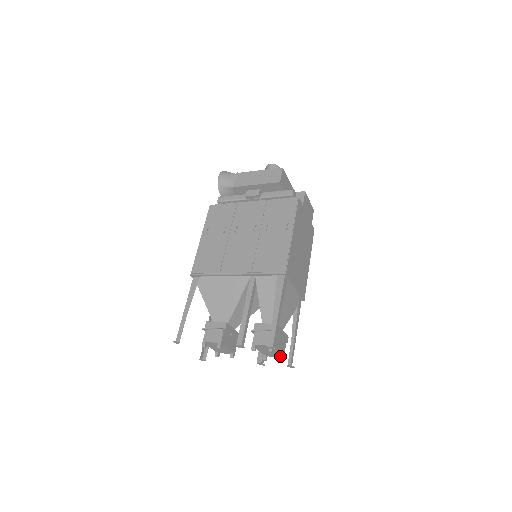
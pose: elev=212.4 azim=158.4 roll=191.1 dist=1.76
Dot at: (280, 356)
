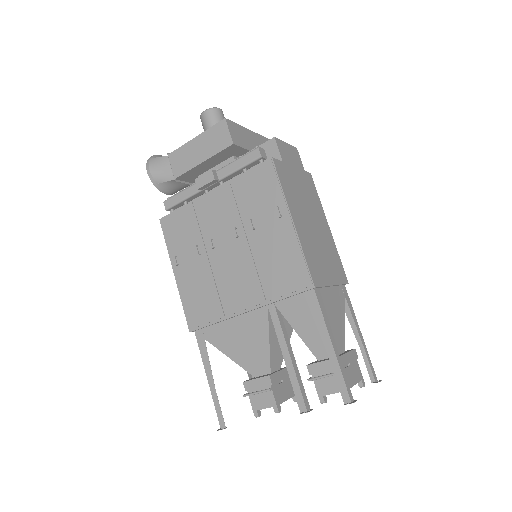
Dot at: occluded
